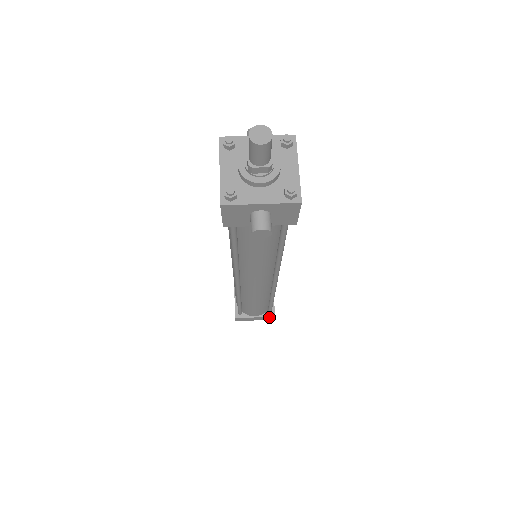
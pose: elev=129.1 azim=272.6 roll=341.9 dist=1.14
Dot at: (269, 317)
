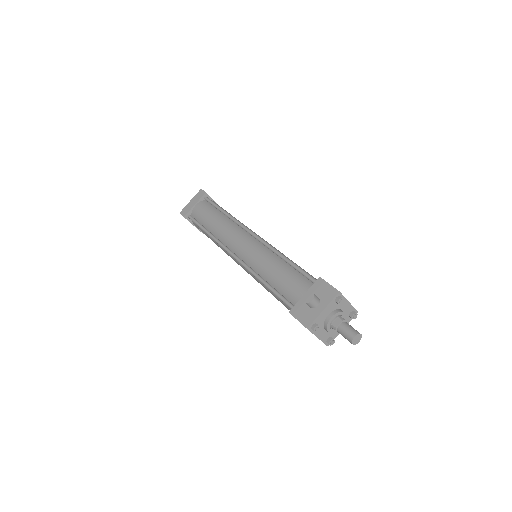
Dot at: occluded
